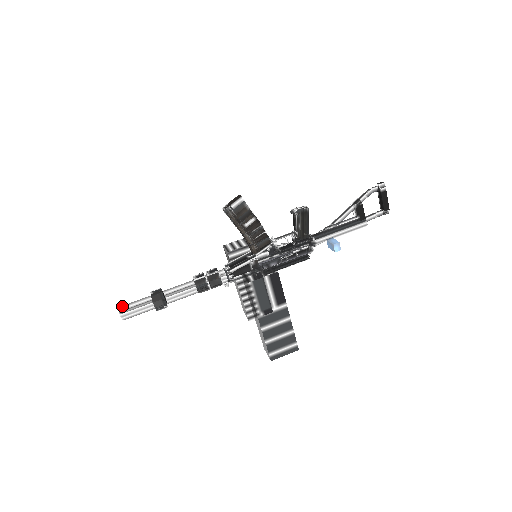
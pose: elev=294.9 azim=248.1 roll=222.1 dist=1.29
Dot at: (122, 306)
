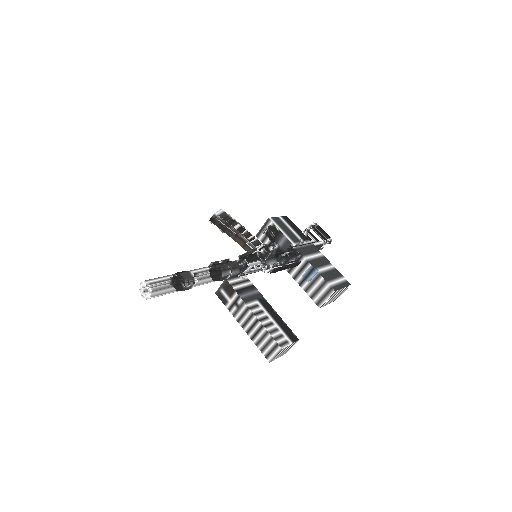
Dot at: occluded
